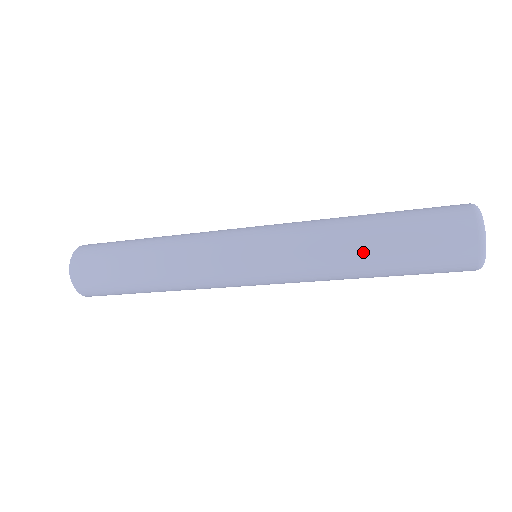
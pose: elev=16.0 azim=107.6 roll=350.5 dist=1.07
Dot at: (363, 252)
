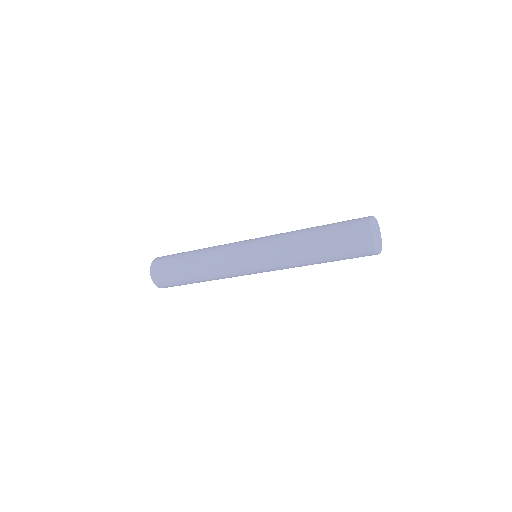
Dot at: (316, 262)
